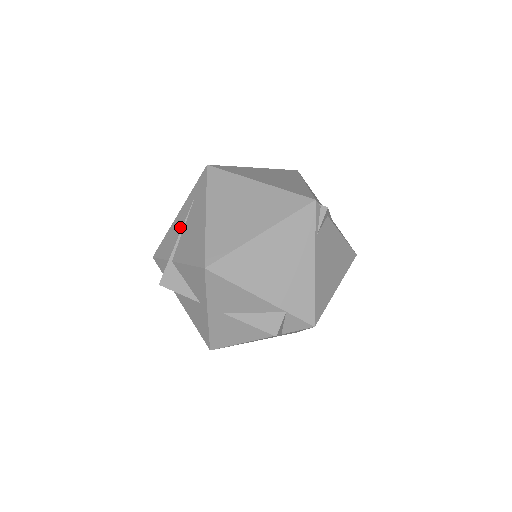
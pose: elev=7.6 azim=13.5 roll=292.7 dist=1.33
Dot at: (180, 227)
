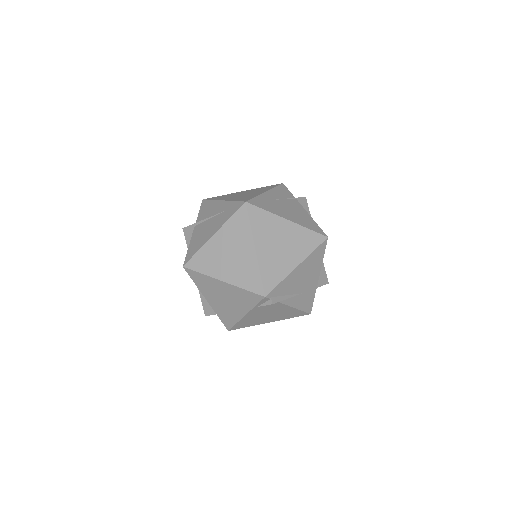
Dot at: (212, 213)
